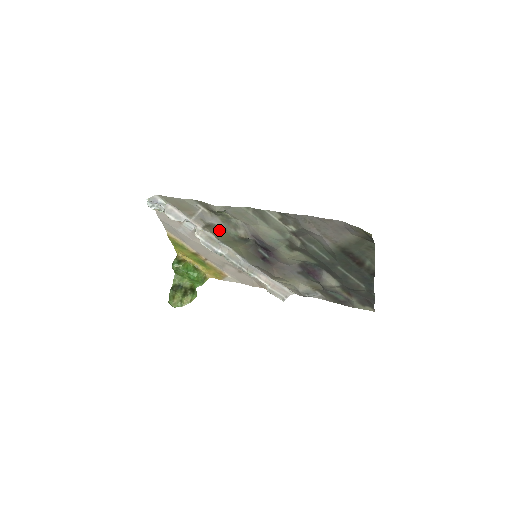
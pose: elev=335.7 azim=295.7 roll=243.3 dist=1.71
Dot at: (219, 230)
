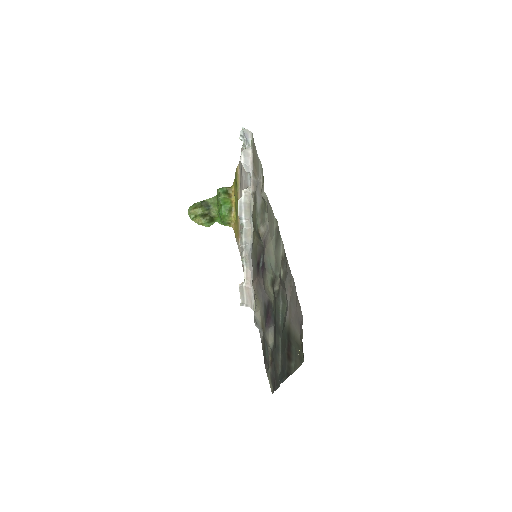
Dot at: occluded
